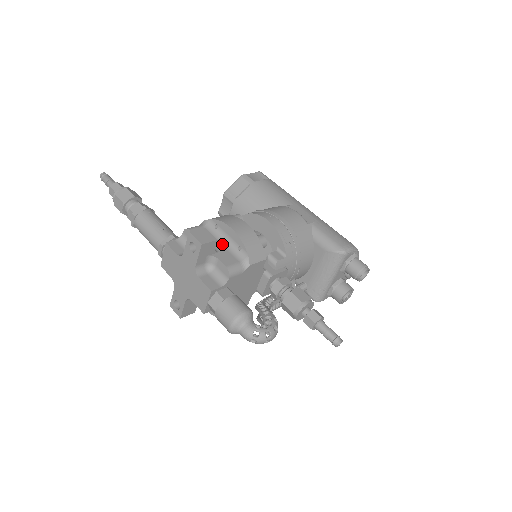
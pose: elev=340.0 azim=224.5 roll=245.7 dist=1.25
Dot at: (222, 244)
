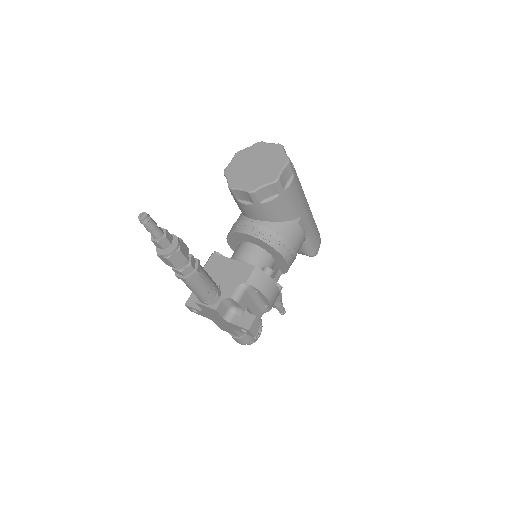
Dot at: (255, 303)
